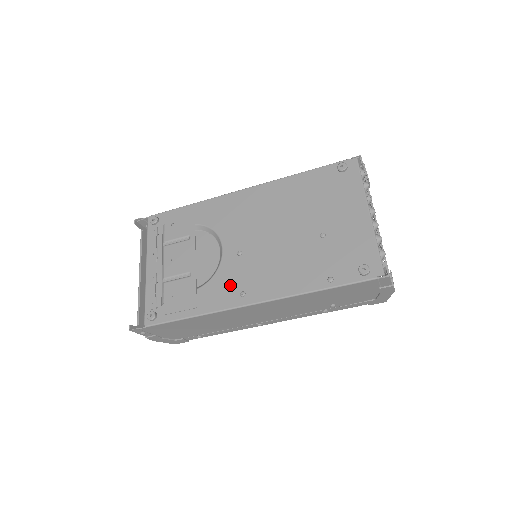
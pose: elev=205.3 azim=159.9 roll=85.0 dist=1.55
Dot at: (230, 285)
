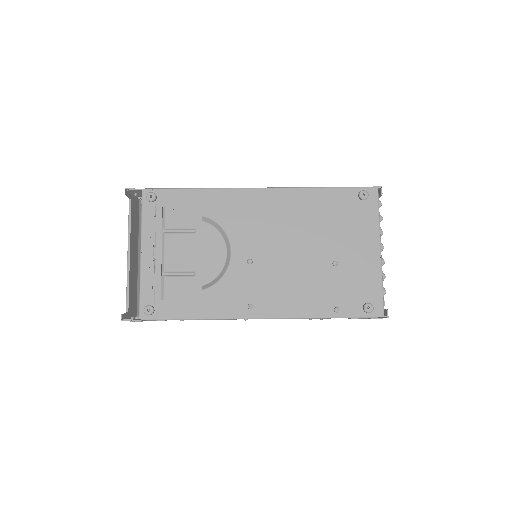
Dot at: (238, 294)
